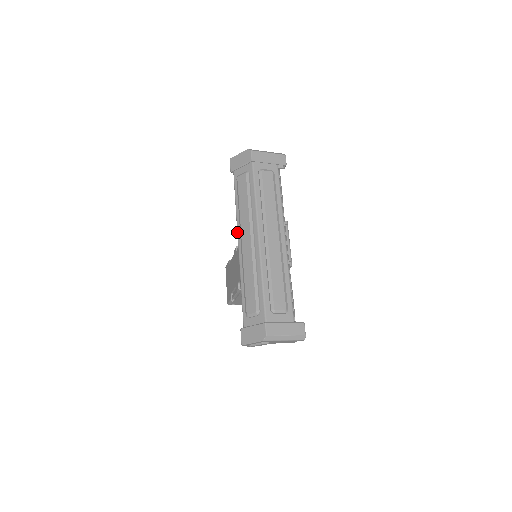
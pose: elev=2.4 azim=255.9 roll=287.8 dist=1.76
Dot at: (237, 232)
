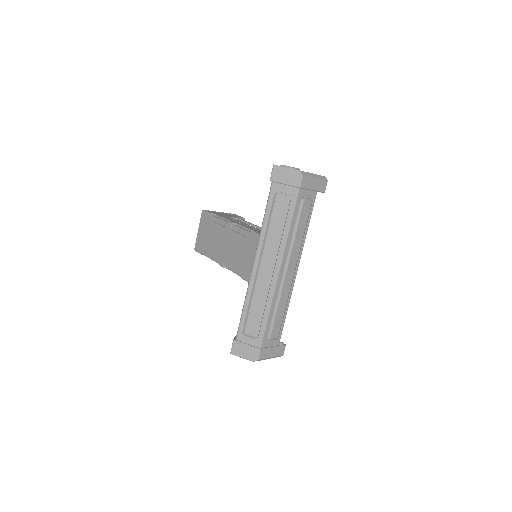
Dot at: (257, 250)
